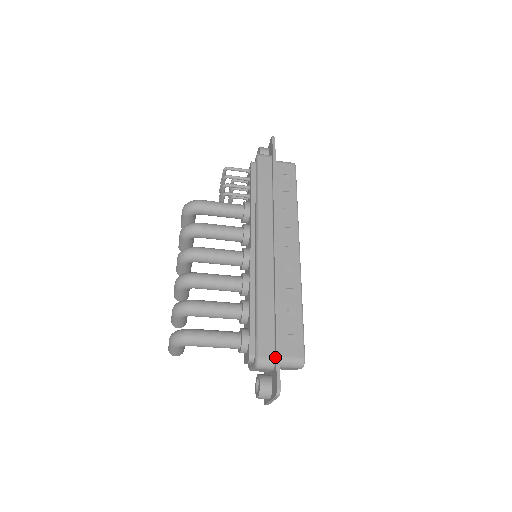
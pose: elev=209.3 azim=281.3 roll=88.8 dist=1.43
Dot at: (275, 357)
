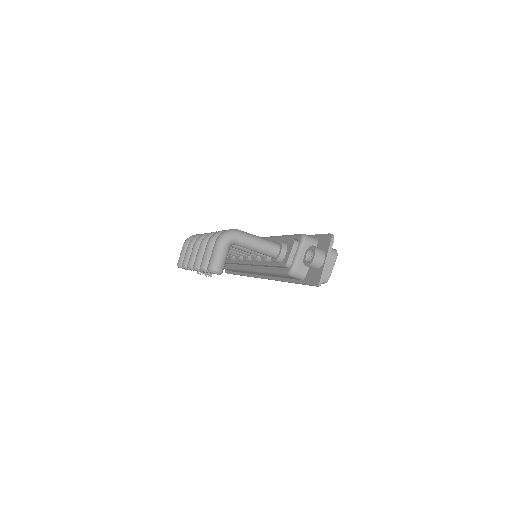
Dot at: (314, 237)
